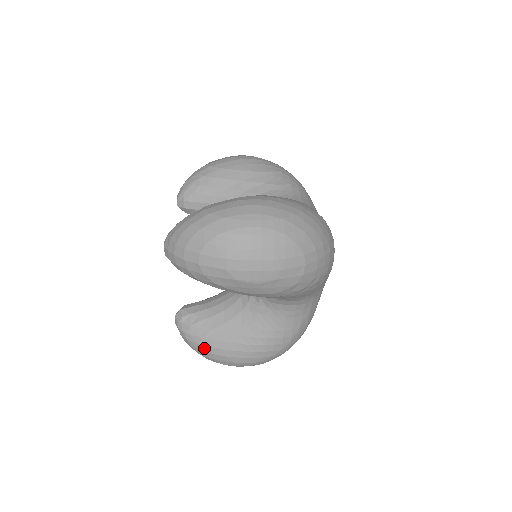
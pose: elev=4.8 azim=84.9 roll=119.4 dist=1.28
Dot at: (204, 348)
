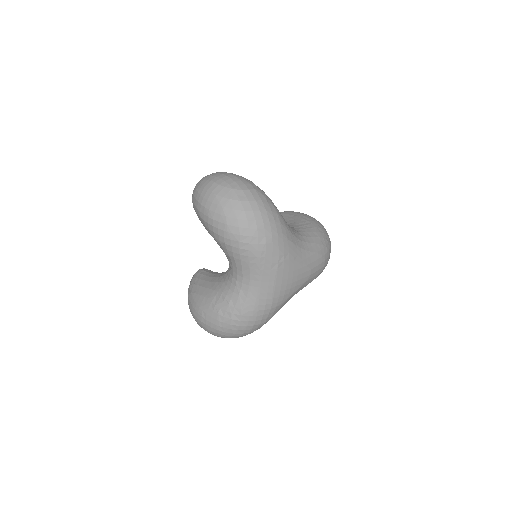
Dot at: occluded
